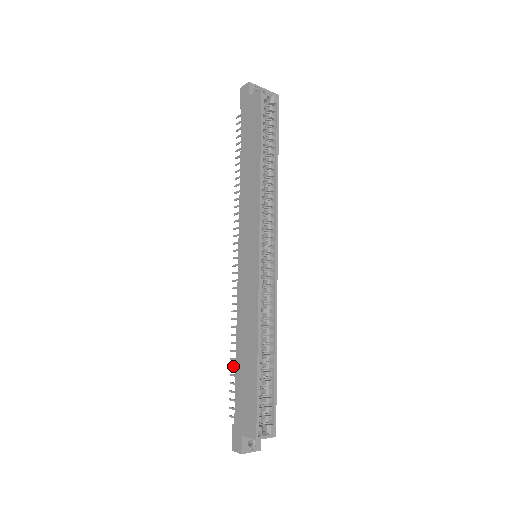
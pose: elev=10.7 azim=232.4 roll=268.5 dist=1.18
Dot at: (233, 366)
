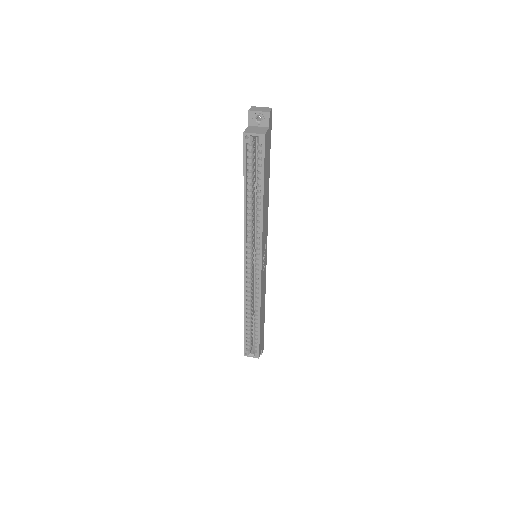
Dot at: occluded
